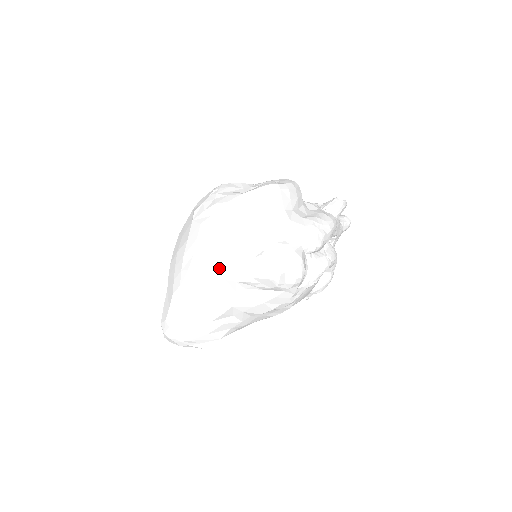
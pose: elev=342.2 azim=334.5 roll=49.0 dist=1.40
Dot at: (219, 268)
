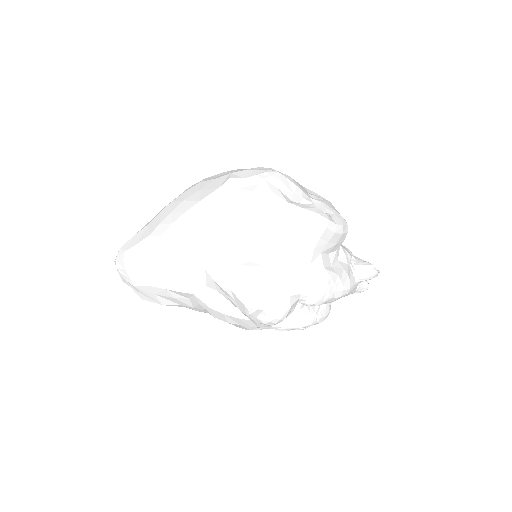
Dot at: (207, 255)
